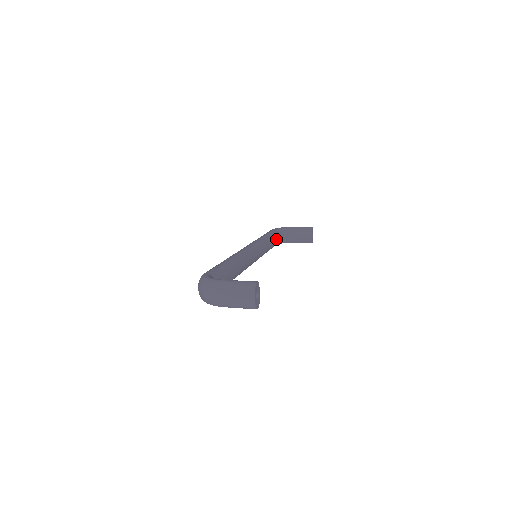
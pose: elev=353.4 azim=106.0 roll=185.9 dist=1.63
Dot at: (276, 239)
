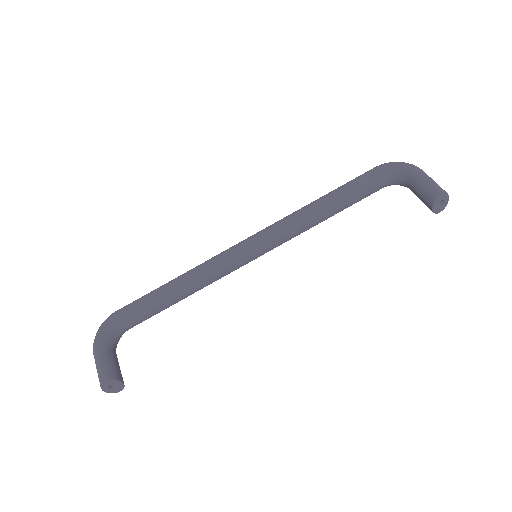
Dot at: (367, 191)
